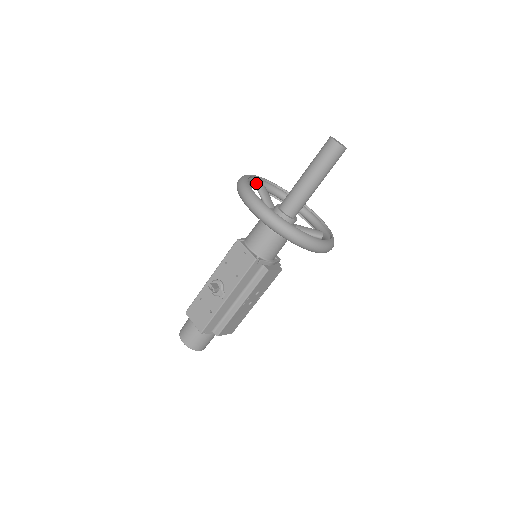
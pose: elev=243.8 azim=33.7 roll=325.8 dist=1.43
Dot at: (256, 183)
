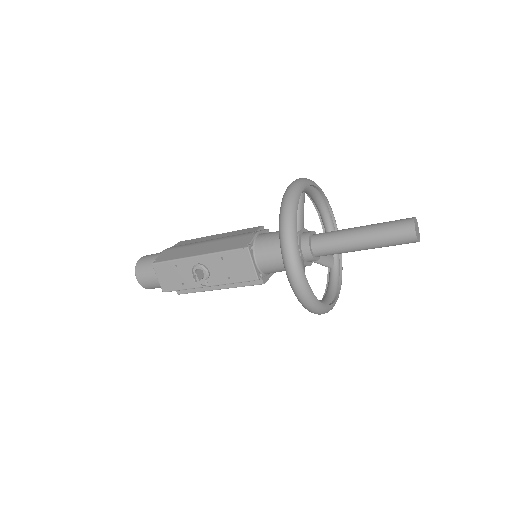
Dot at: occluded
